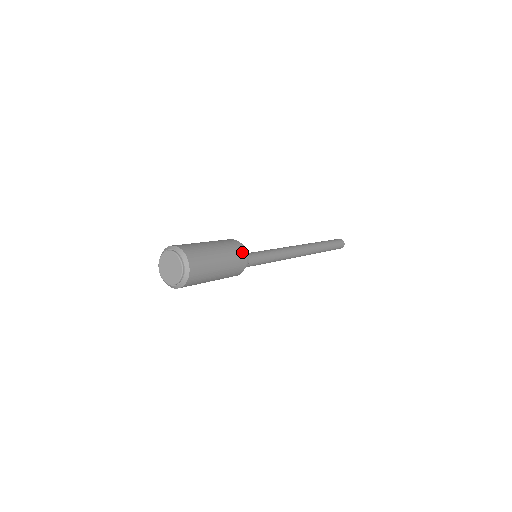
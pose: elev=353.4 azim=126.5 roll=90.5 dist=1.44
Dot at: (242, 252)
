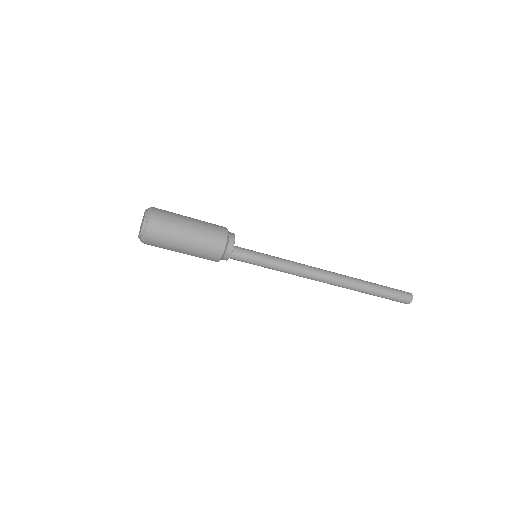
Dot at: (220, 245)
